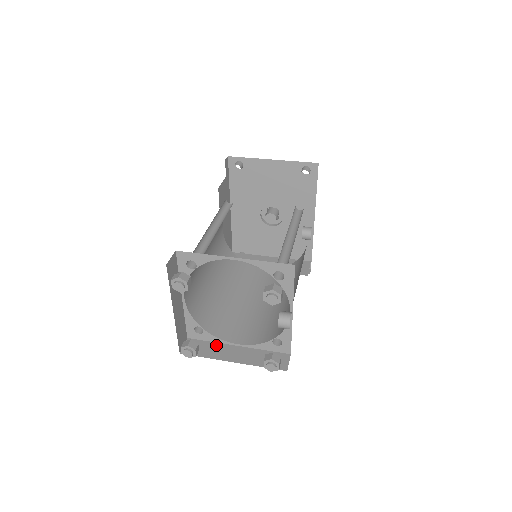
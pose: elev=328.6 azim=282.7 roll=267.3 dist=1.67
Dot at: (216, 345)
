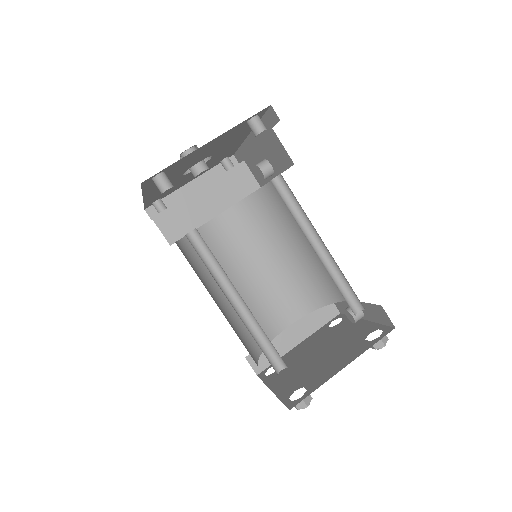
Dot at: (273, 342)
